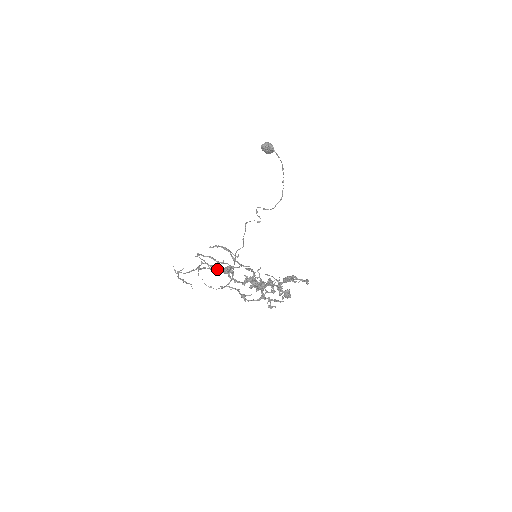
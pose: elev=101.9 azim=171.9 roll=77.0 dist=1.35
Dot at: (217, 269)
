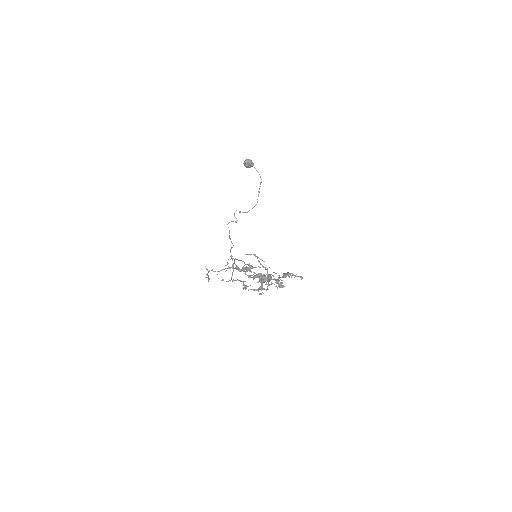
Dot at: (239, 268)
